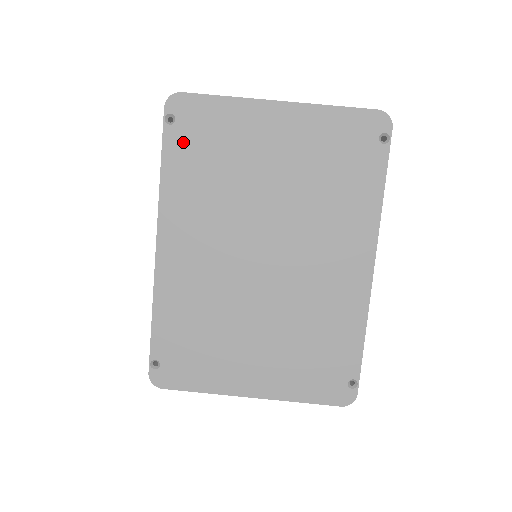
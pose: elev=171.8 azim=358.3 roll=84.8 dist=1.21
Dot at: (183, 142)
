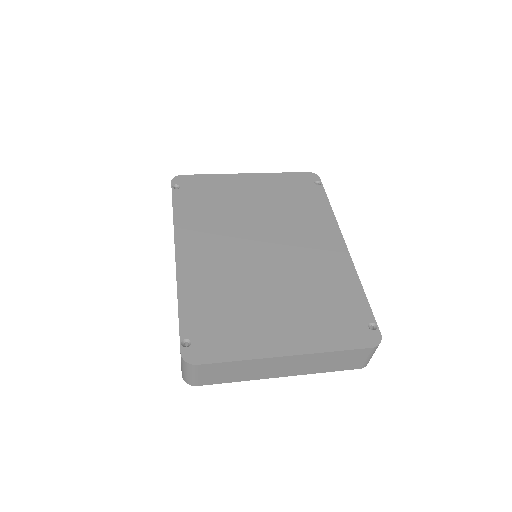
Dot at: (187, 196)
